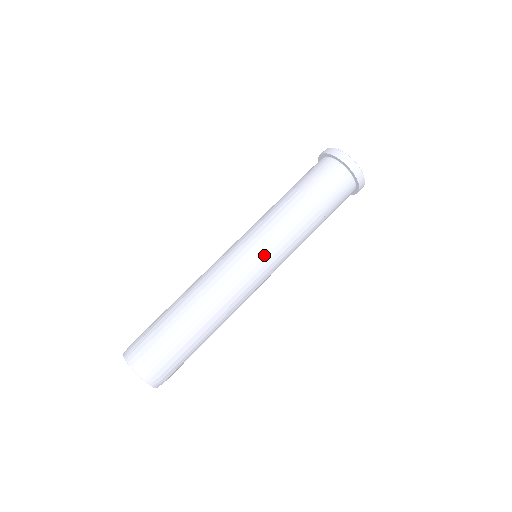
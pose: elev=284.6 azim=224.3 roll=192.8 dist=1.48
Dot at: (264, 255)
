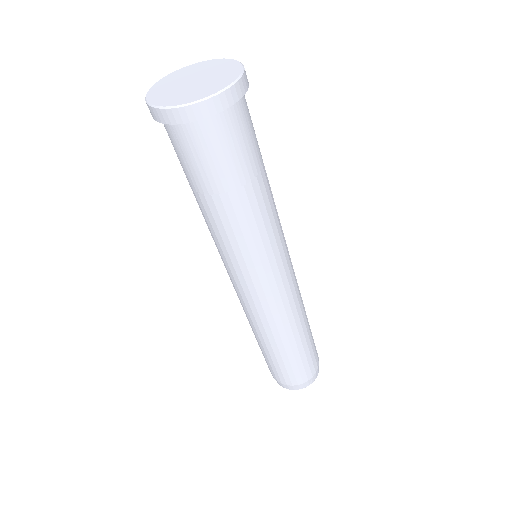
Dot at: (275, 269)
